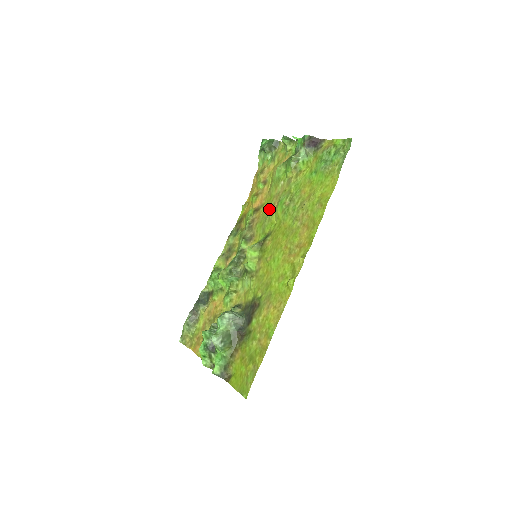
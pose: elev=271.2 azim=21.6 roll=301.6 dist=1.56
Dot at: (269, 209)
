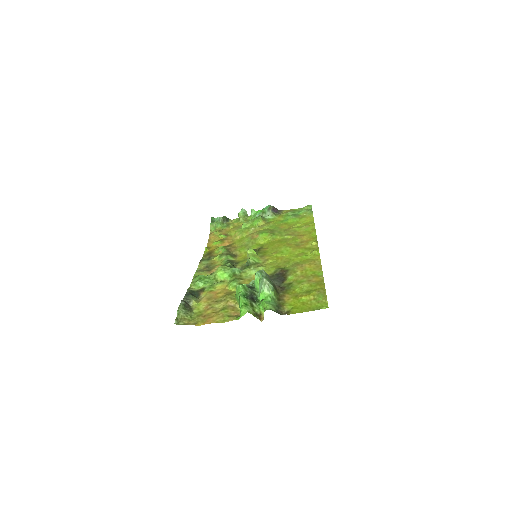
Dot at: (248, 239)
